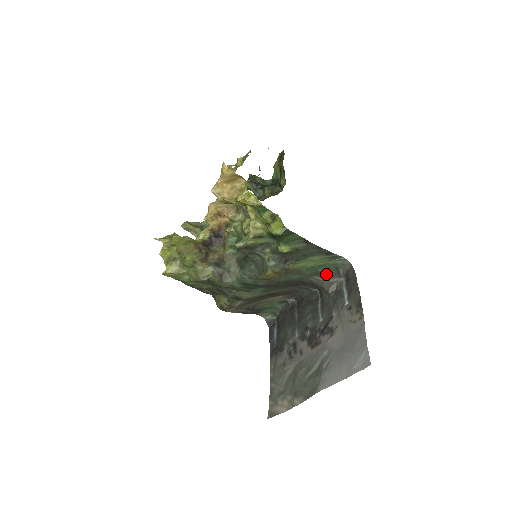
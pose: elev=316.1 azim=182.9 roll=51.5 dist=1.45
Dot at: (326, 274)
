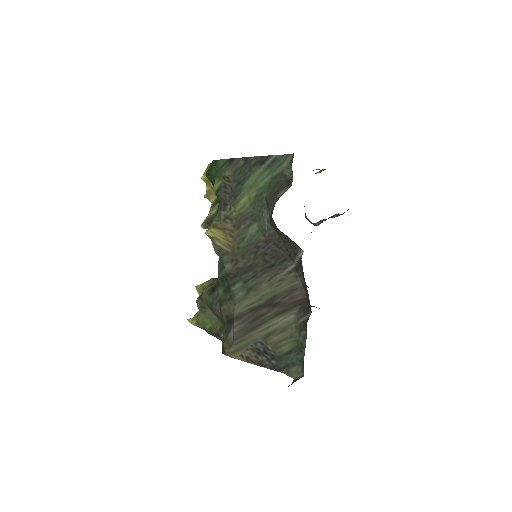
Dot at: (272, 195)
